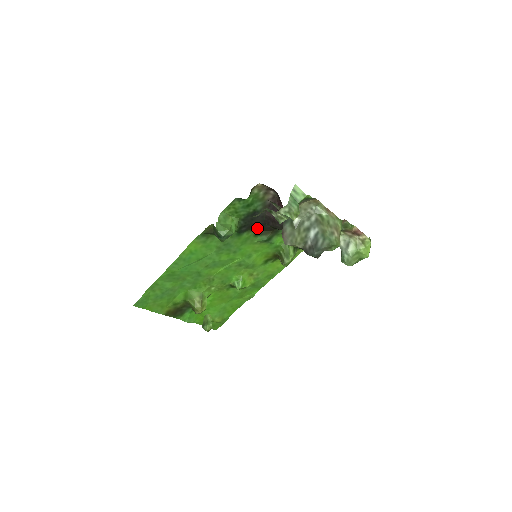
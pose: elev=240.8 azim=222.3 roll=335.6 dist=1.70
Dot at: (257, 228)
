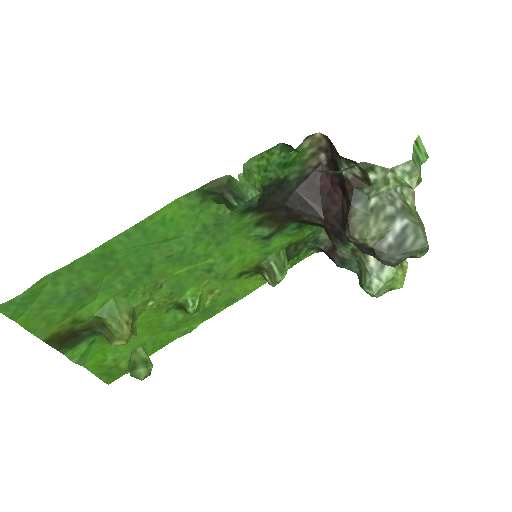
Dot at: (266, 212)
